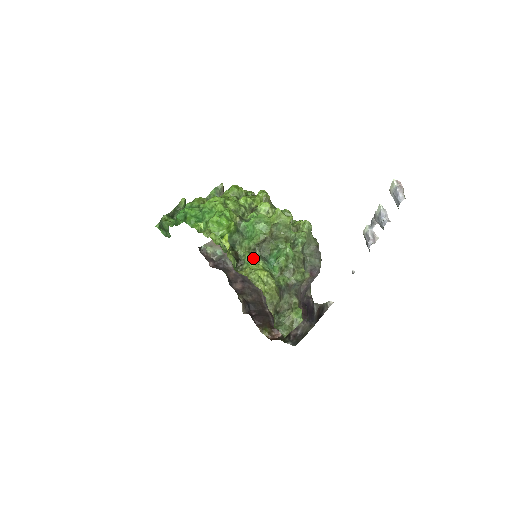
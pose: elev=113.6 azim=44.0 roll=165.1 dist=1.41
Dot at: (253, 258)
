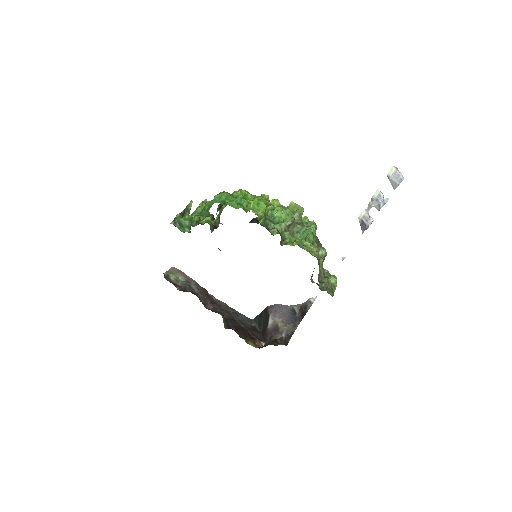
Dot at: occluded
